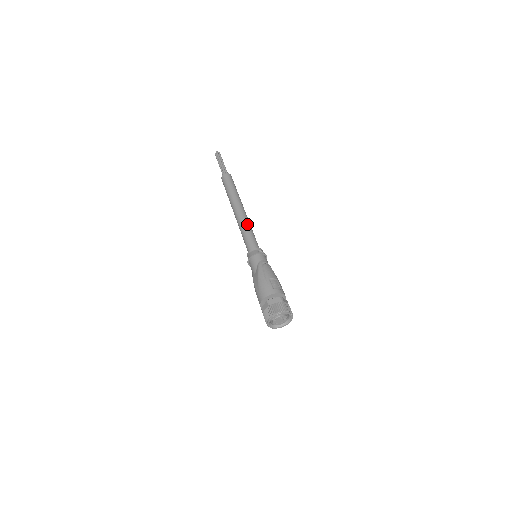
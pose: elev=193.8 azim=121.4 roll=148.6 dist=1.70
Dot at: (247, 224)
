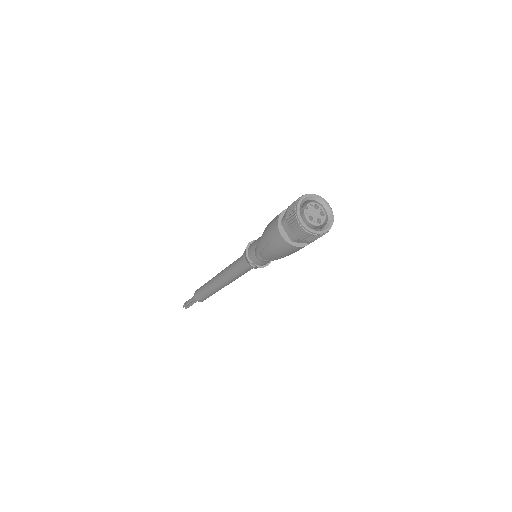
Dot at: occluded
